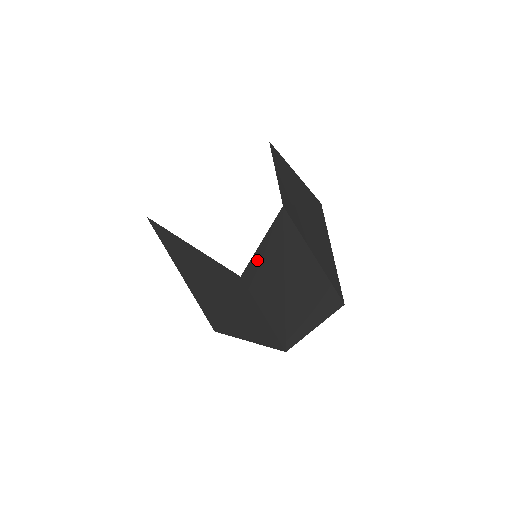
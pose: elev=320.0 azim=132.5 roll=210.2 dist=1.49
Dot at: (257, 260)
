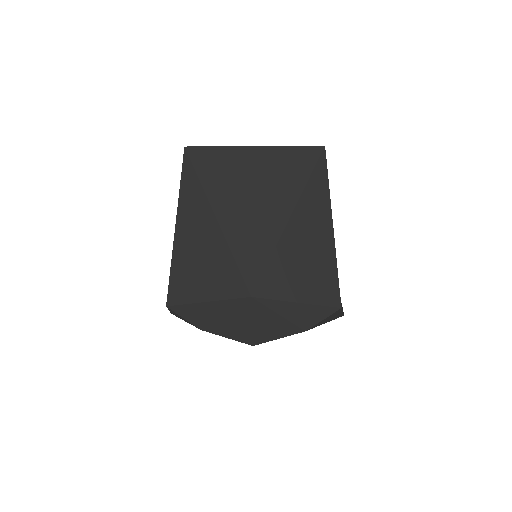
Dot at: occluded
